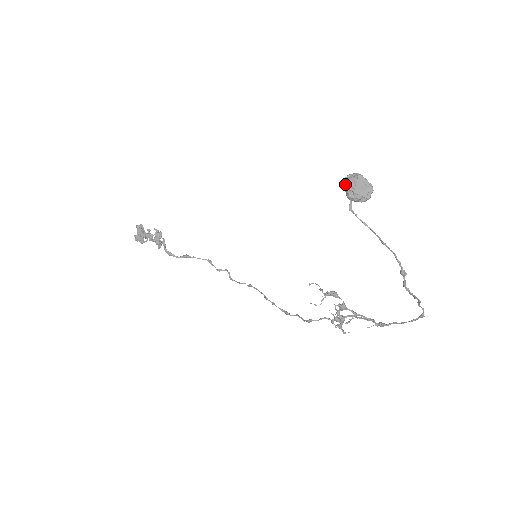
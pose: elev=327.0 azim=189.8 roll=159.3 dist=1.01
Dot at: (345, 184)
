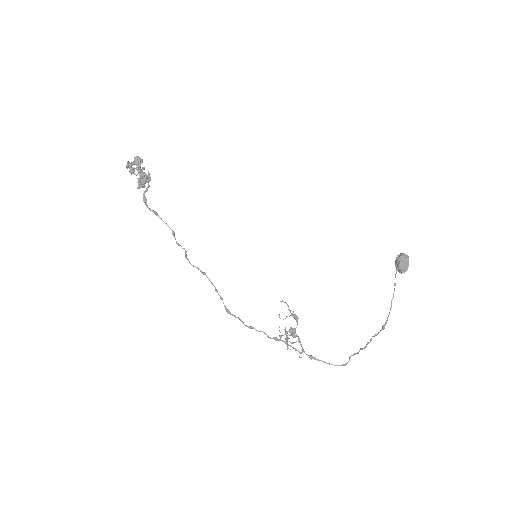
Dot at: (403, 256)
